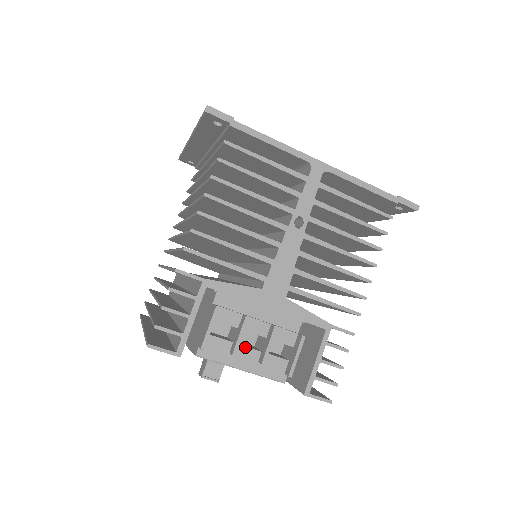
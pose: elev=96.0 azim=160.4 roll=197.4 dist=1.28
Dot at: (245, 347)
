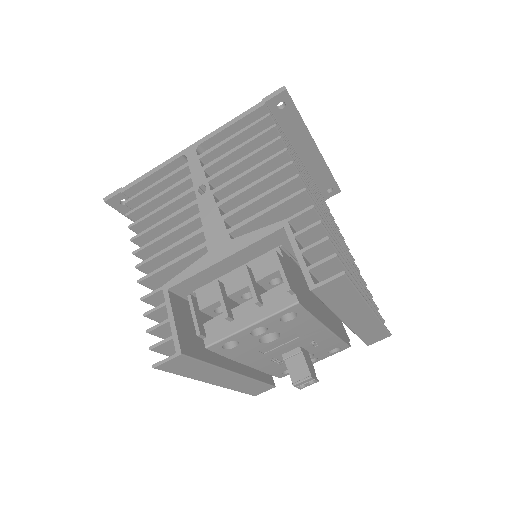
Dot at: (240, 306)
